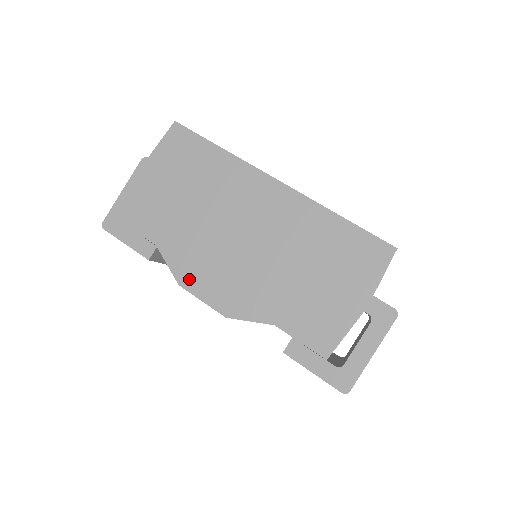
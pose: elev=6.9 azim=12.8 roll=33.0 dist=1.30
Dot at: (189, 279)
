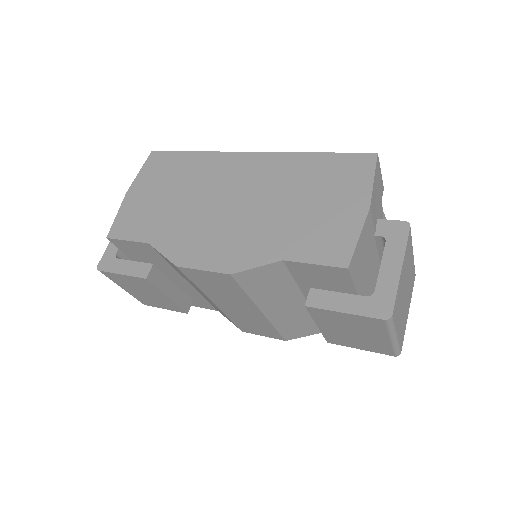
Dot at: (185, 257)
